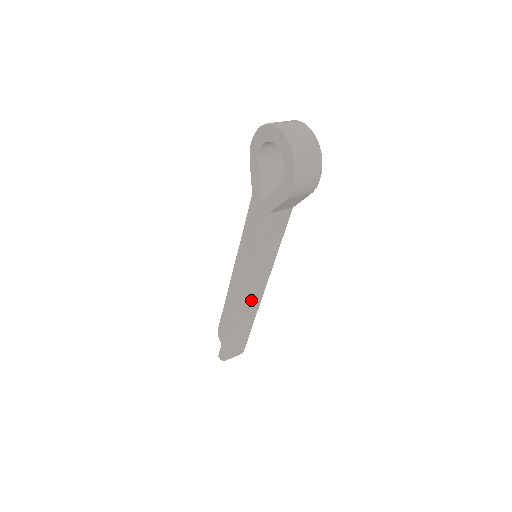
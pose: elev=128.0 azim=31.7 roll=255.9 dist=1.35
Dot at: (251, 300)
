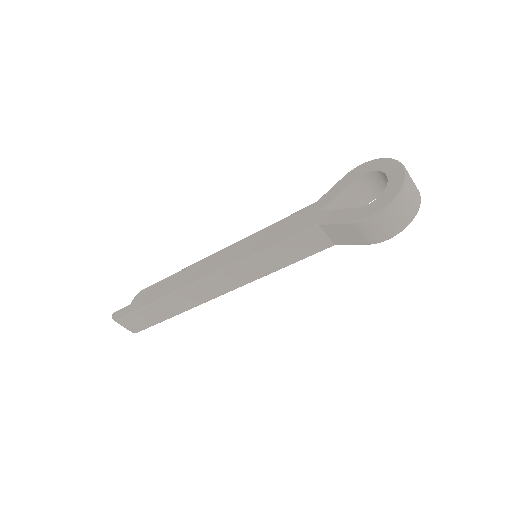
Dot at: (207, 288)
